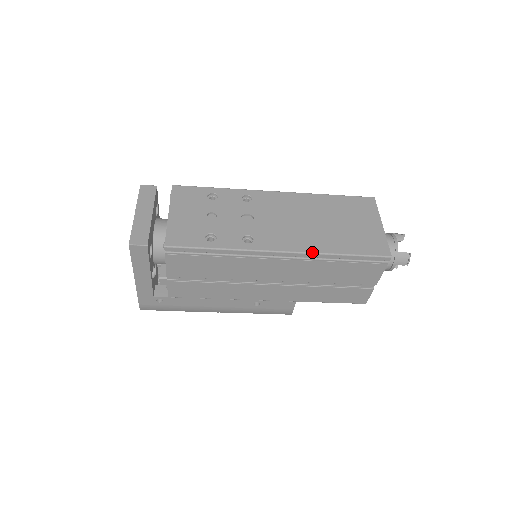
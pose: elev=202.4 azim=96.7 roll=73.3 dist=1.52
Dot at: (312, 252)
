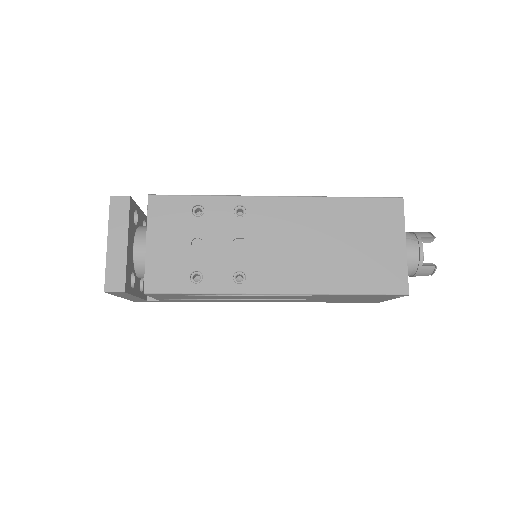
Dot at: (314, 293)
